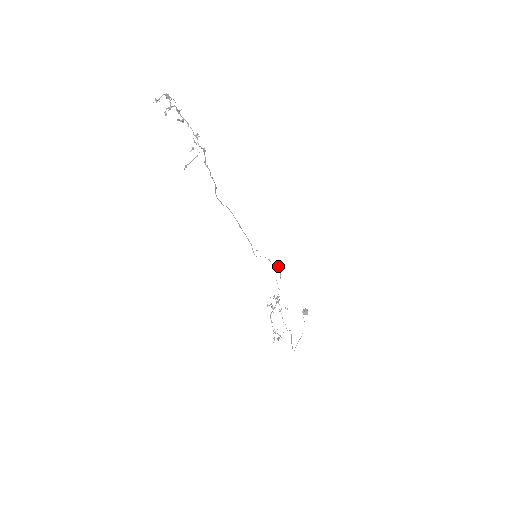
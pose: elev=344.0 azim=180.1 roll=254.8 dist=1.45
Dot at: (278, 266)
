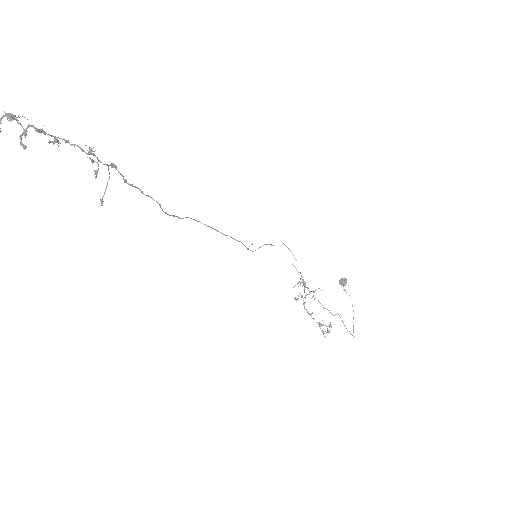
Dot at: occluded
